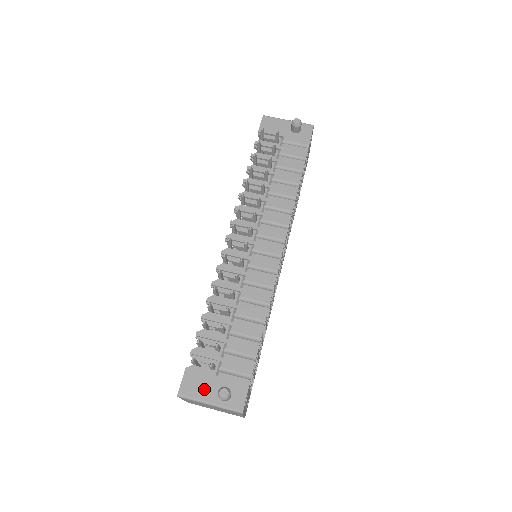
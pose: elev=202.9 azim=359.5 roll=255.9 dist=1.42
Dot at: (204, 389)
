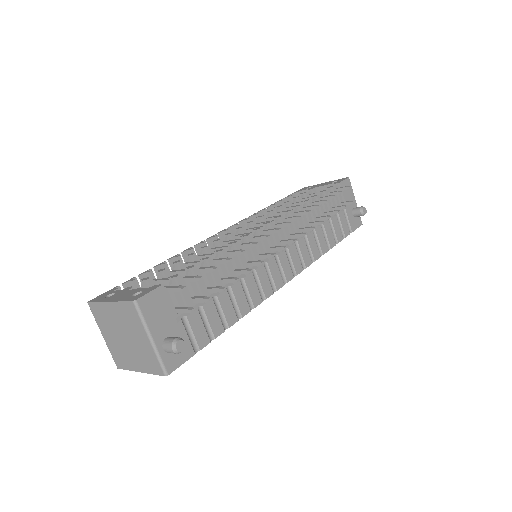
Dot at: (159, 321)
